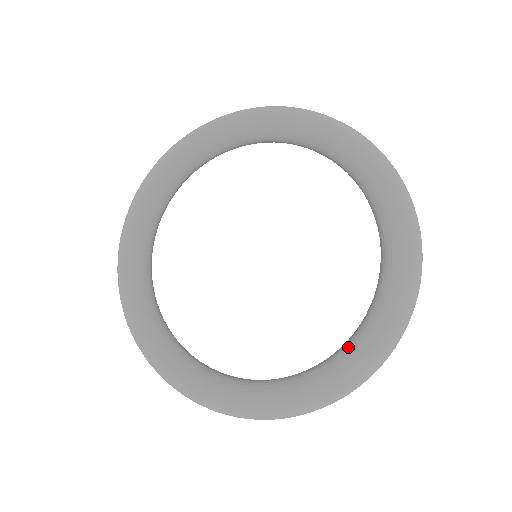
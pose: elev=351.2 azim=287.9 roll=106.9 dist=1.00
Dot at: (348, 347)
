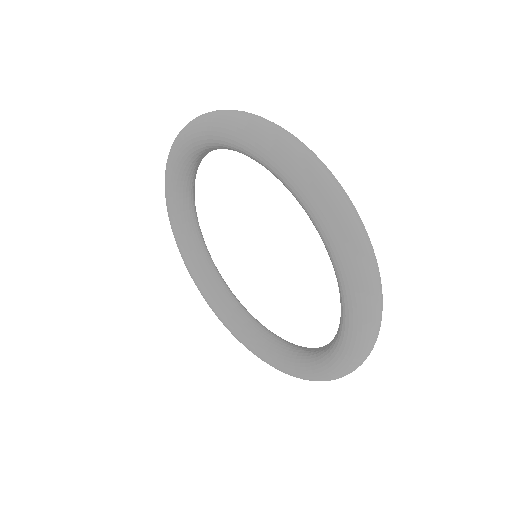
Dot at: (313, 359)
